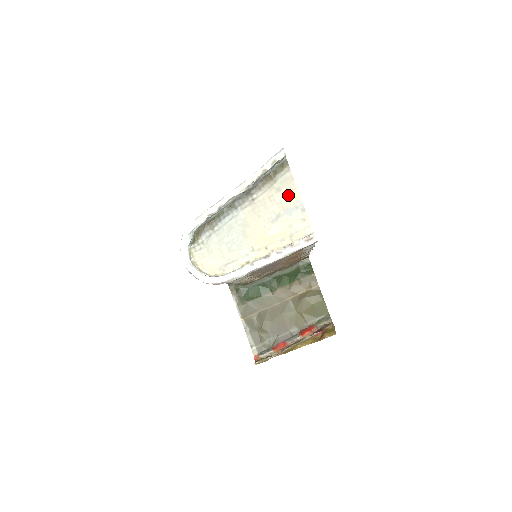
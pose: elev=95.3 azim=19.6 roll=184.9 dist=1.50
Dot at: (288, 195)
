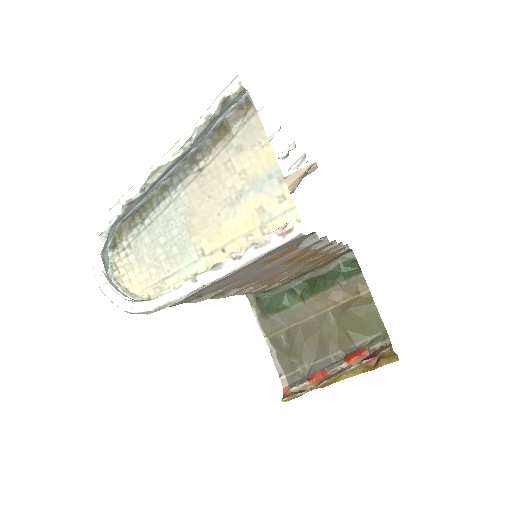
Dot at: (255, 156)
